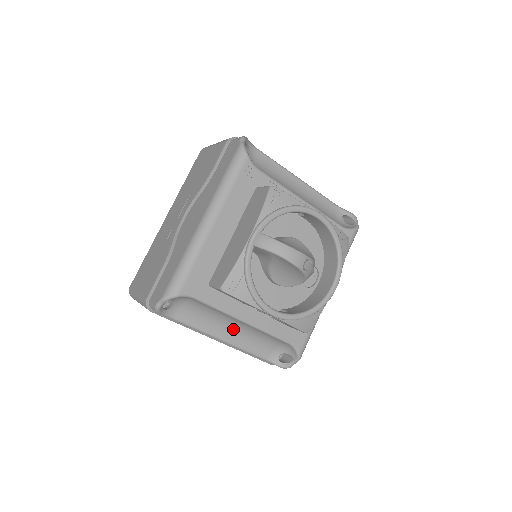
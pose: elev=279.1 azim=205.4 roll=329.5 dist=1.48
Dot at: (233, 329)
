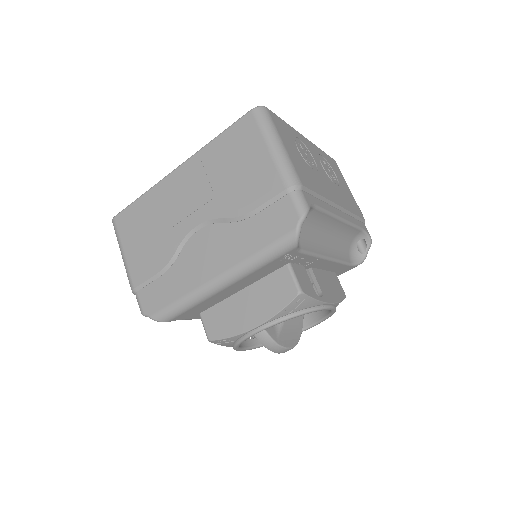
Dot at: occluded
